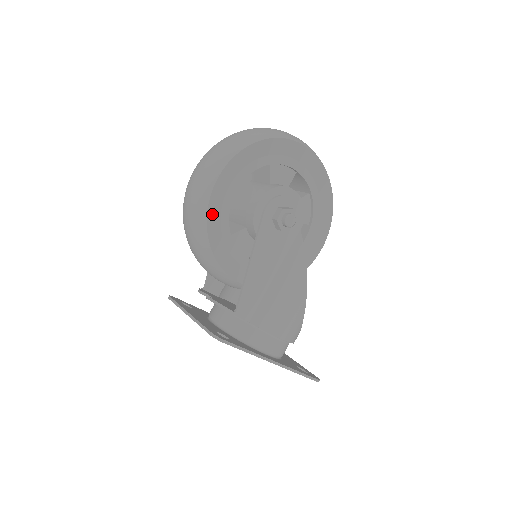
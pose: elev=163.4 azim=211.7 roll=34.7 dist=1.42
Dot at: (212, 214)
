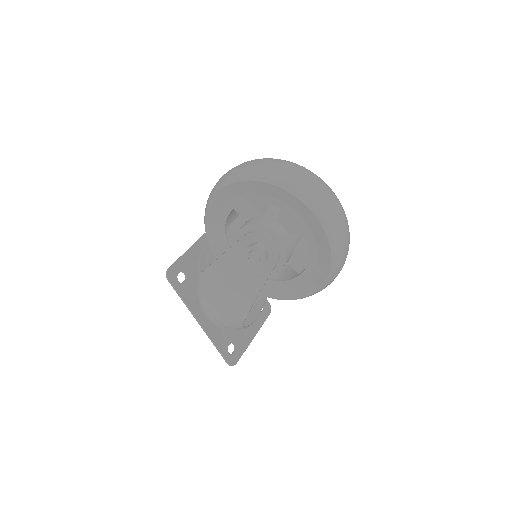
Dot at: (215, 204)
